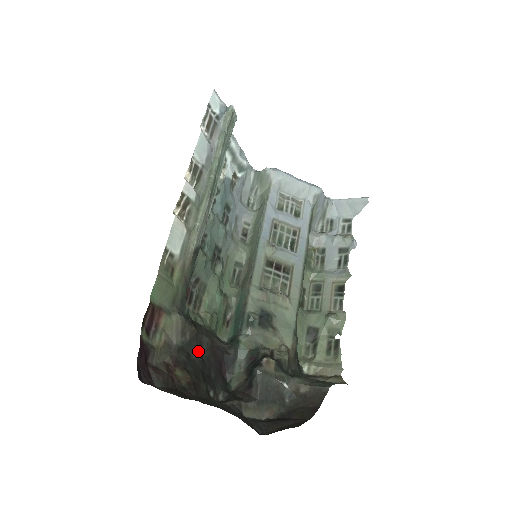
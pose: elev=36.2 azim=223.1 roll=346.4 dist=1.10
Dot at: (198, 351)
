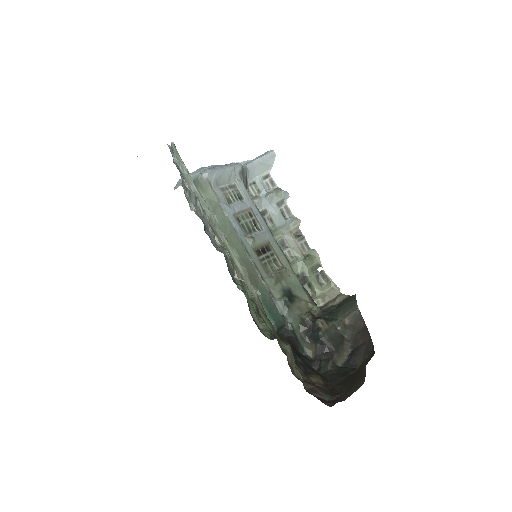
Dot at: (295, 355)
